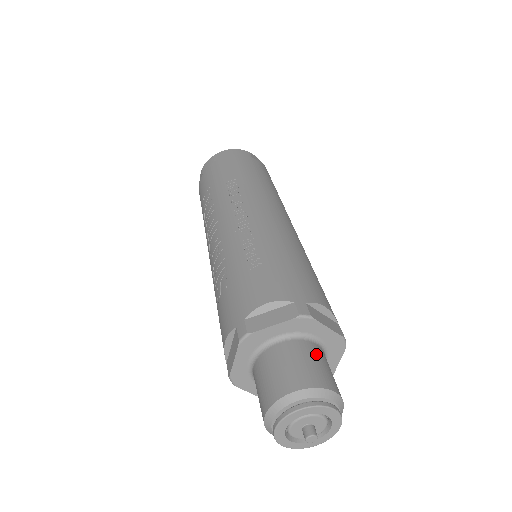
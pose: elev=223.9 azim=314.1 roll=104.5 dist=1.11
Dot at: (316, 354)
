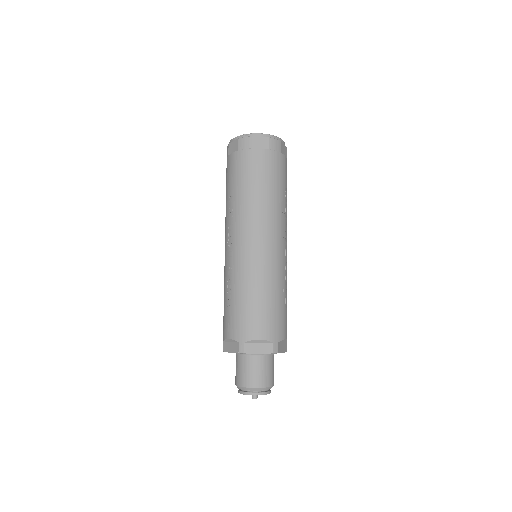
Dot at: (254, 365)
